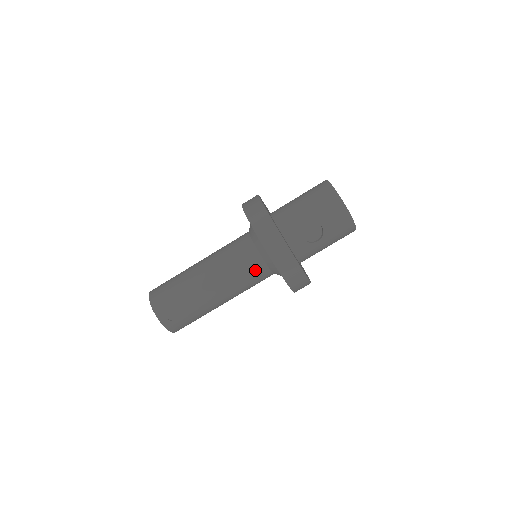
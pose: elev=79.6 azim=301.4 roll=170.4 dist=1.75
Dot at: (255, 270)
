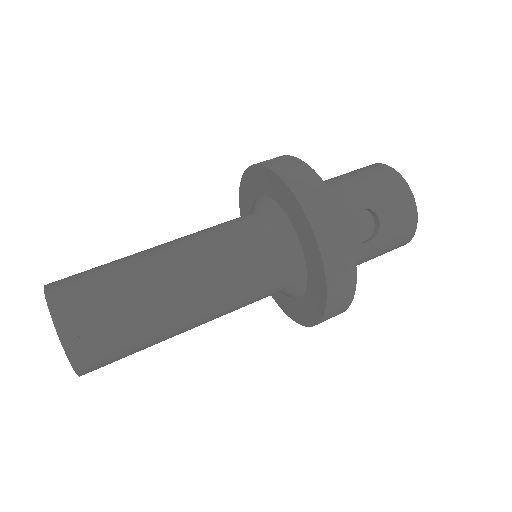
Dot at: (266, 270)
